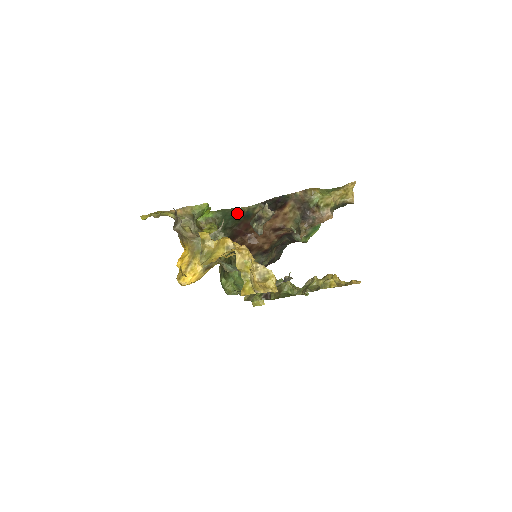
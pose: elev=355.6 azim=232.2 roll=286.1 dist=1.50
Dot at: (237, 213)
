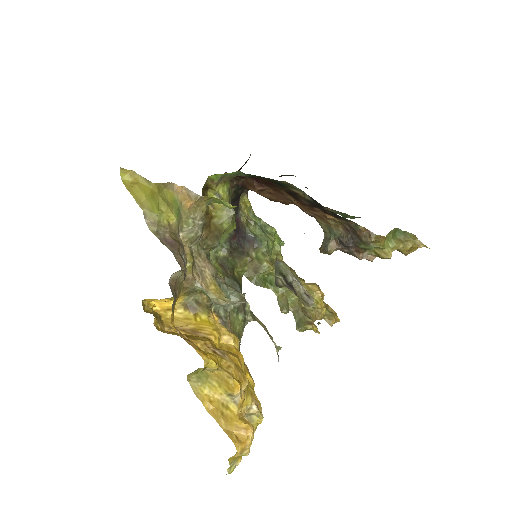
Dot at: (268, 178)
